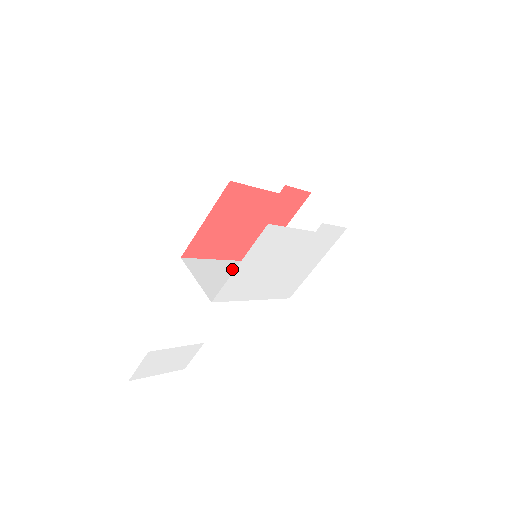
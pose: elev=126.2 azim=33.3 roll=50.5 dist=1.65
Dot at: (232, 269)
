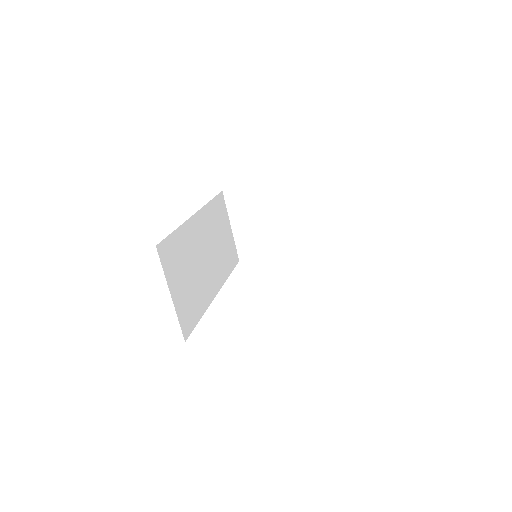
Dot at: (202, 233)
